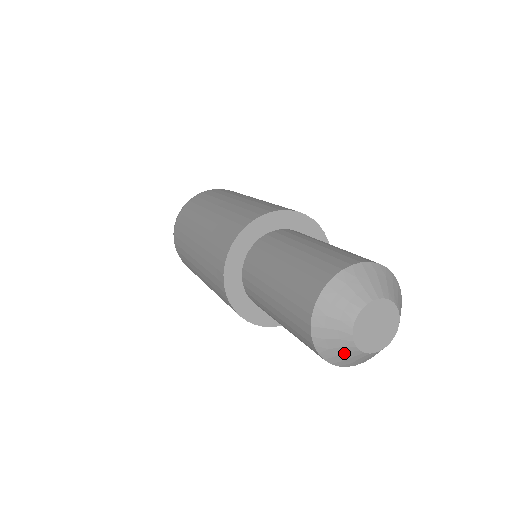
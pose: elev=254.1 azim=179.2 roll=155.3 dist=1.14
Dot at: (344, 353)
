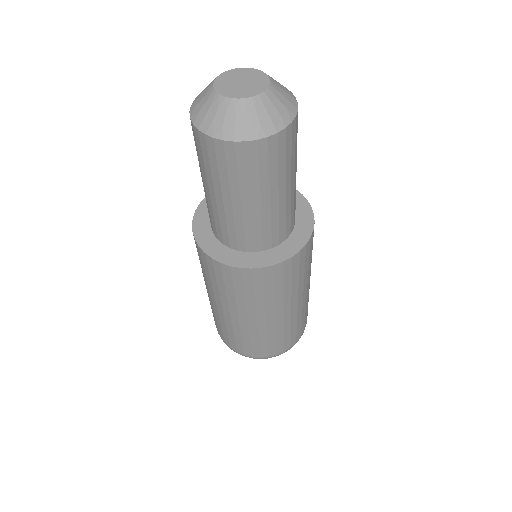
Dot at: (235, 116)
